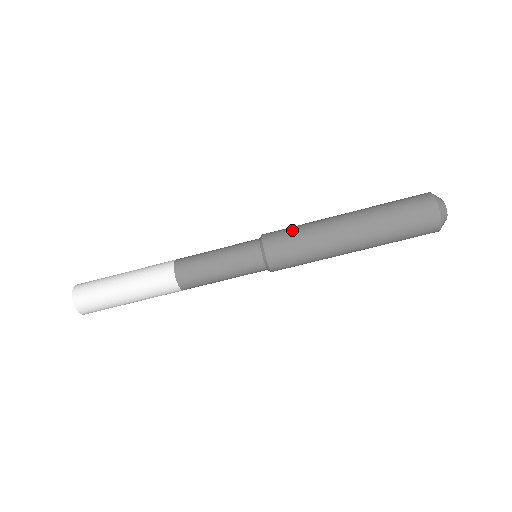
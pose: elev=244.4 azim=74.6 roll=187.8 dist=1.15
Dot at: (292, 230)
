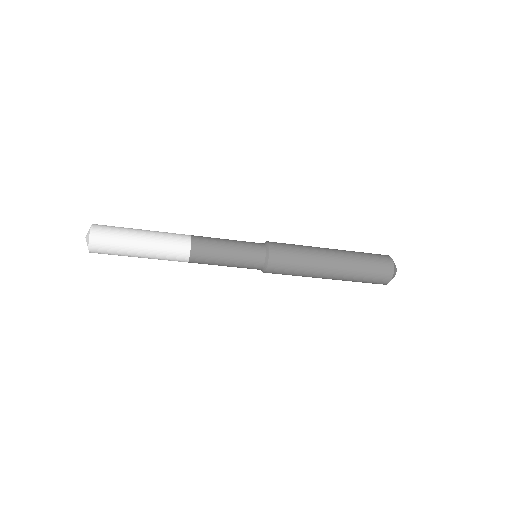
Dot at: (293, 249)
